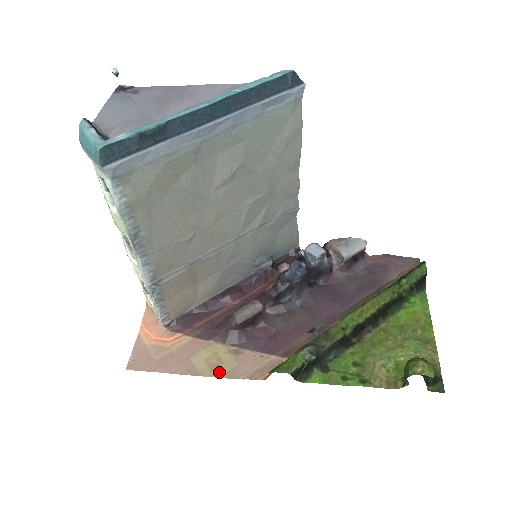
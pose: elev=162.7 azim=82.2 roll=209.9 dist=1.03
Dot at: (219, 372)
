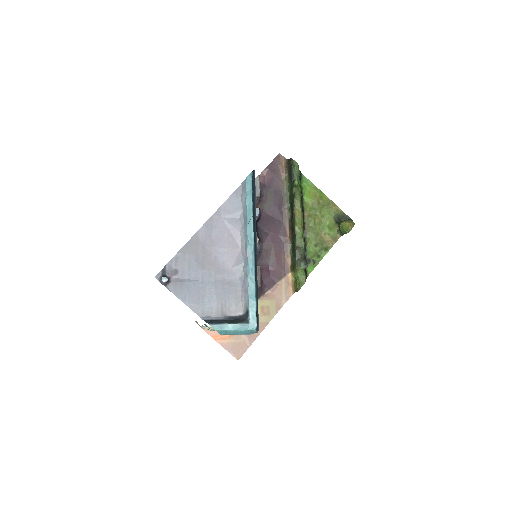
Dot at: (273, 312)
